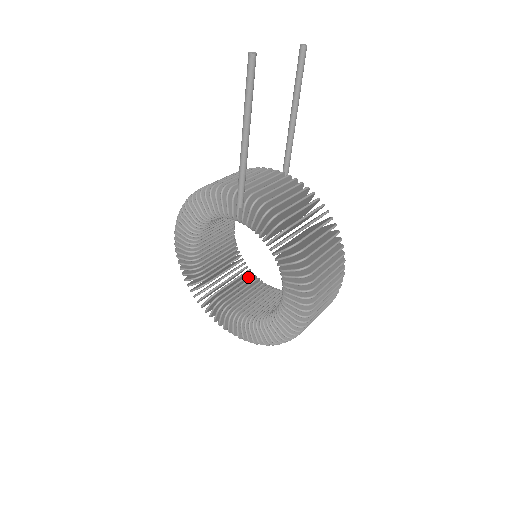
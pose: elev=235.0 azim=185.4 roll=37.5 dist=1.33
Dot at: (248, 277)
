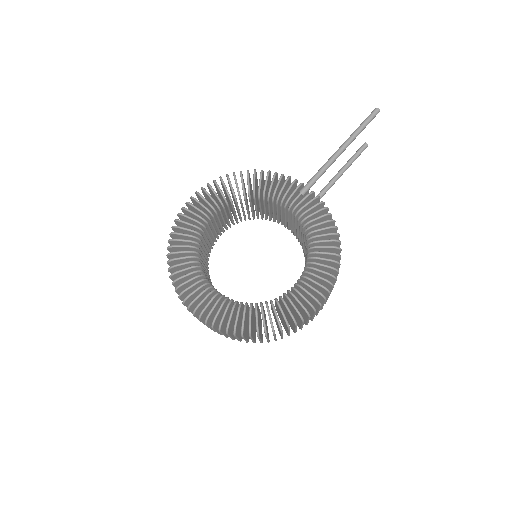
Dot at: occluded
